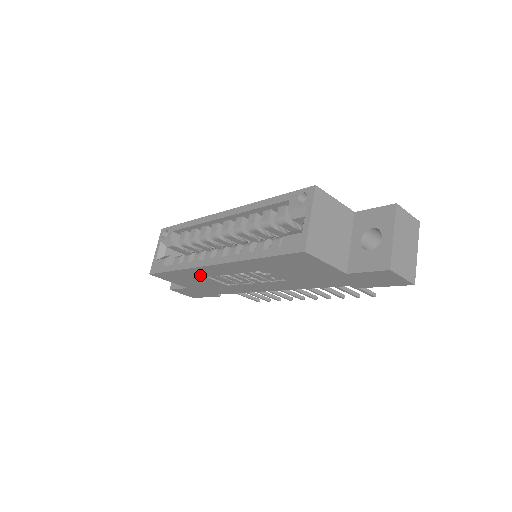
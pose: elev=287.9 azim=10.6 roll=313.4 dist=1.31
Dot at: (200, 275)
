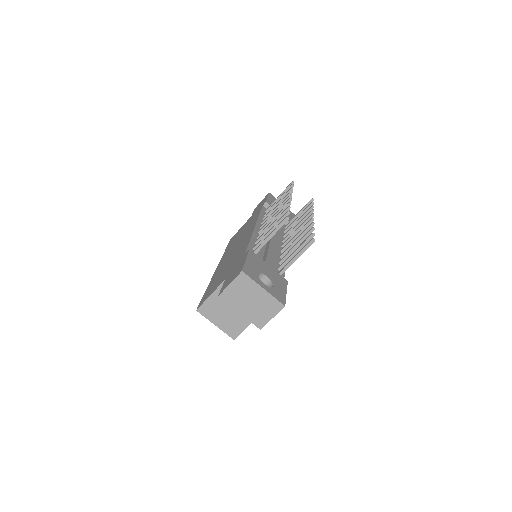
Dot at: occluded
